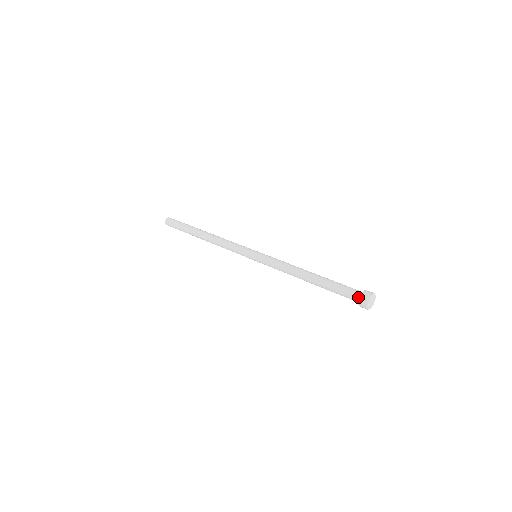
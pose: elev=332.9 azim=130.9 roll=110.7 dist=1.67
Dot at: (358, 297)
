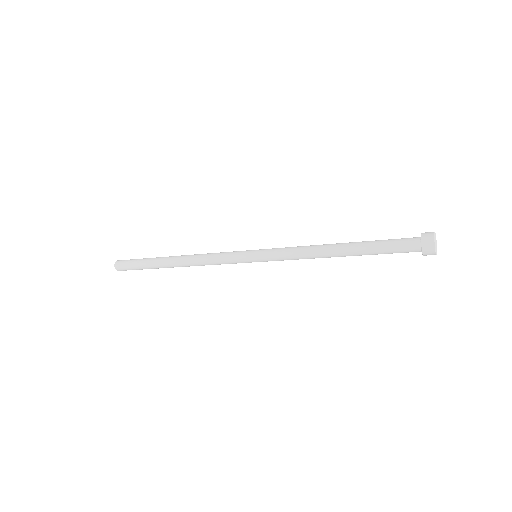
Dot at: (418, 241)
